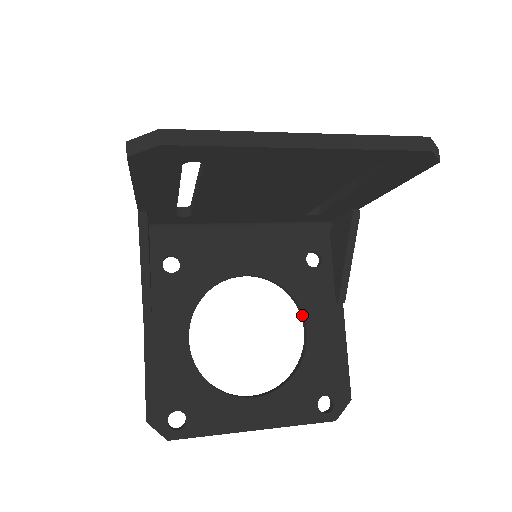
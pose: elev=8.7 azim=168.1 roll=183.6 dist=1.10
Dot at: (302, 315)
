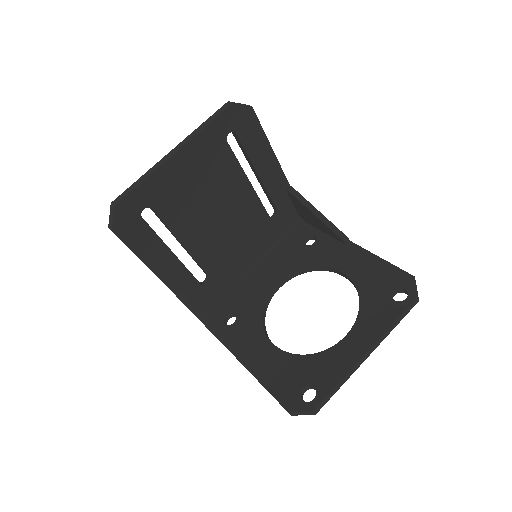
Dot at: (332, 270)
